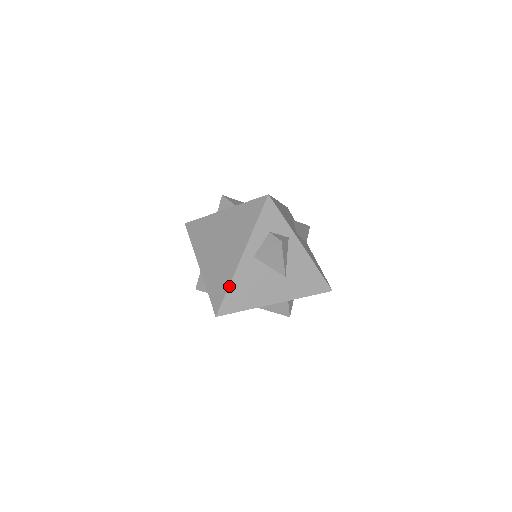
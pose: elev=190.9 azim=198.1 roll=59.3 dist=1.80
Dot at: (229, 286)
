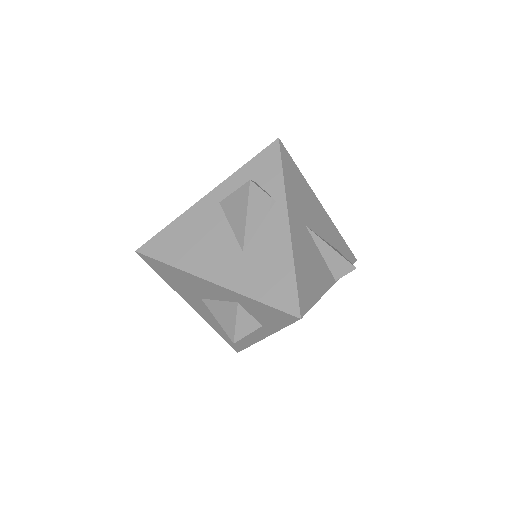
Dot at: (172, 222)
